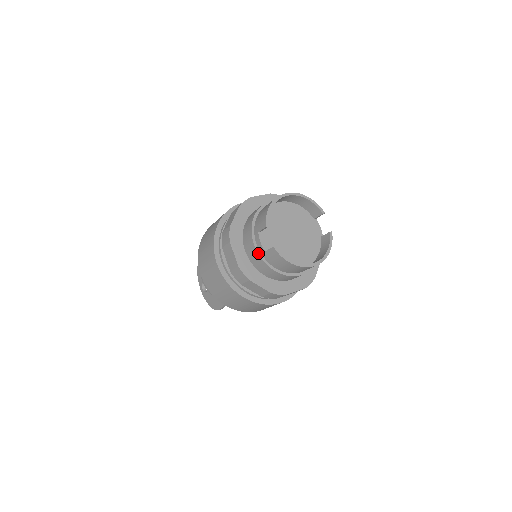
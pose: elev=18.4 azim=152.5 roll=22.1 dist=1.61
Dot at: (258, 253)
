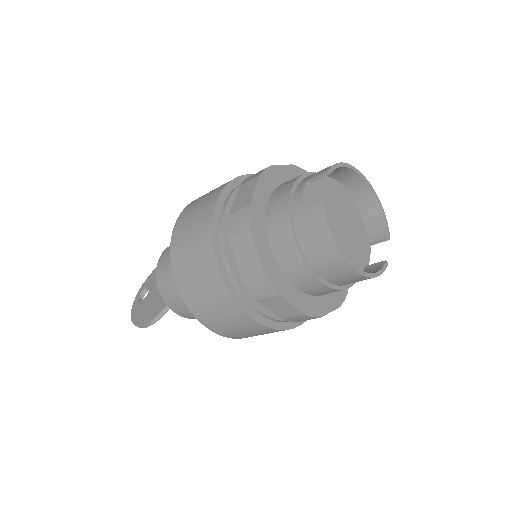
Dot at: (289, 203)
